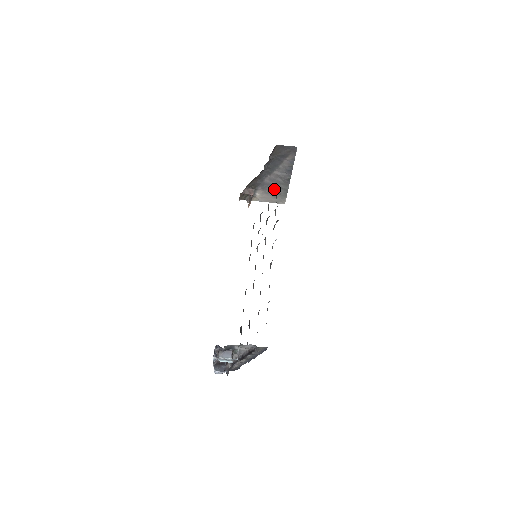
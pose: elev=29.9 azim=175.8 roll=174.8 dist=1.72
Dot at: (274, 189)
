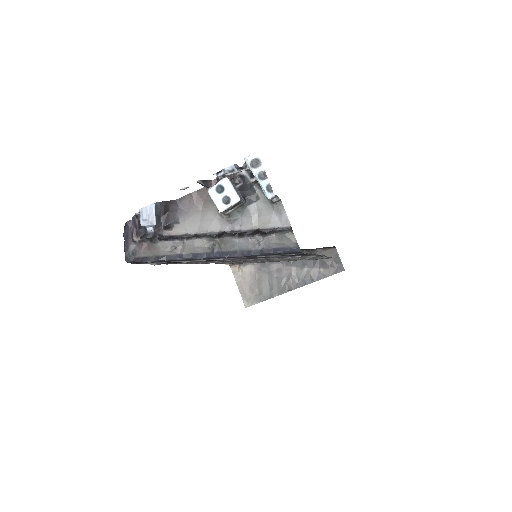
Dot at: (265, 282)
